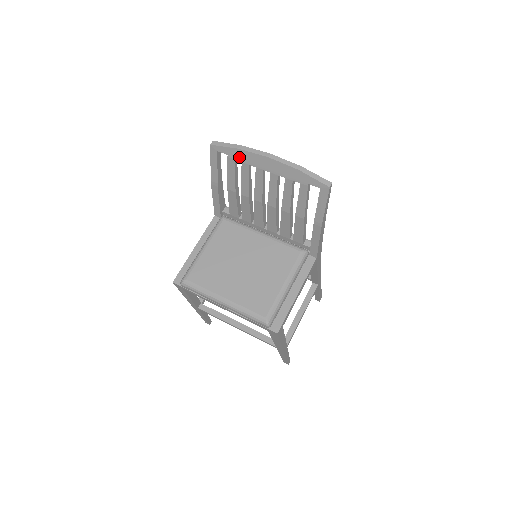
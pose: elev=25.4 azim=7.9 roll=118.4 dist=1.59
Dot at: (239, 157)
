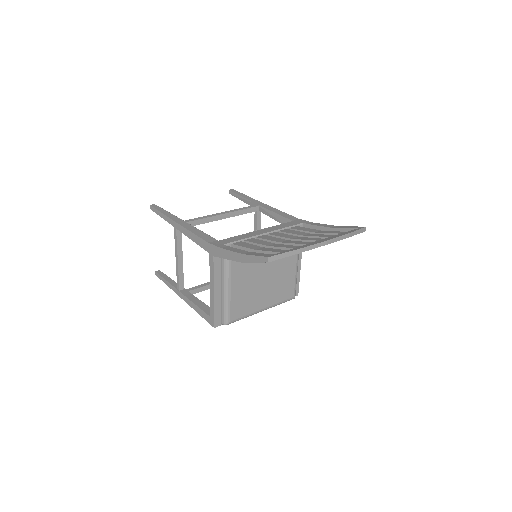
Dot at: occluded
